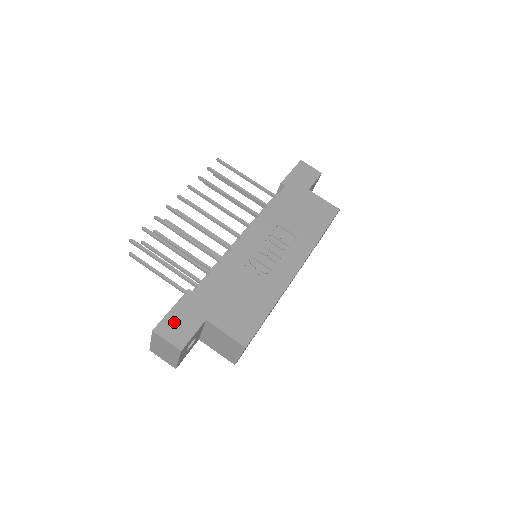
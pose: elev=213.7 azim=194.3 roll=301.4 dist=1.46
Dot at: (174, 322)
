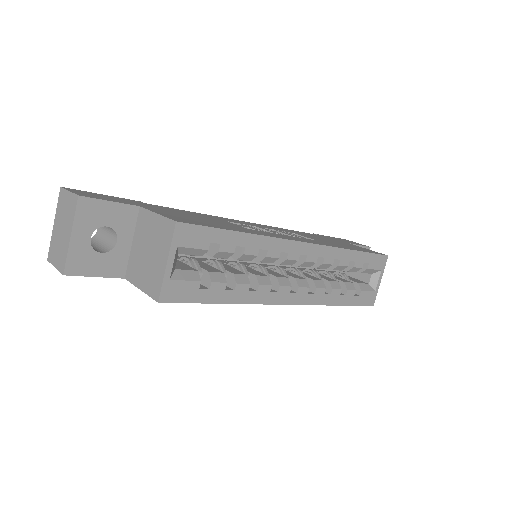
Dot at: (96, 194)
